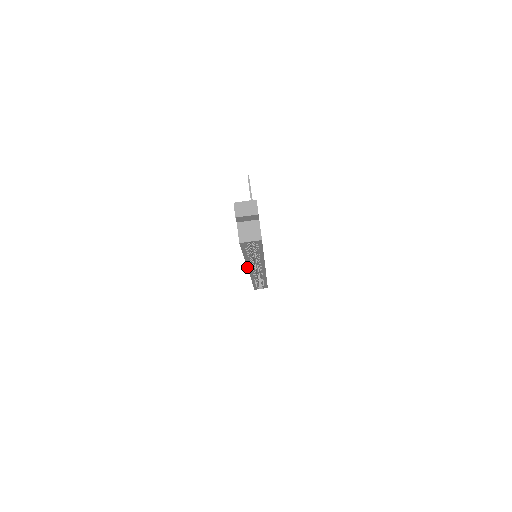
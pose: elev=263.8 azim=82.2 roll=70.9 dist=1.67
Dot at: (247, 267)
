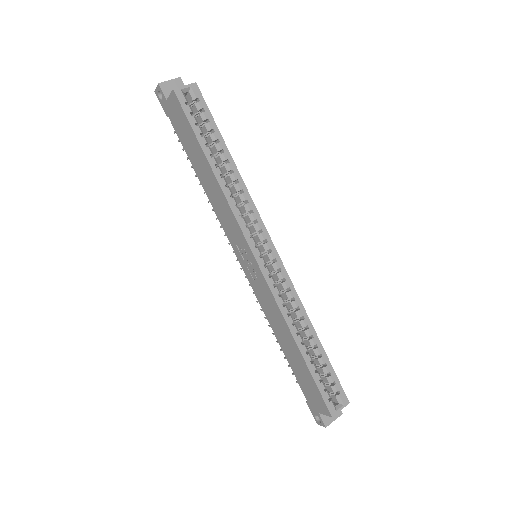
Dot at: (237, 223)
